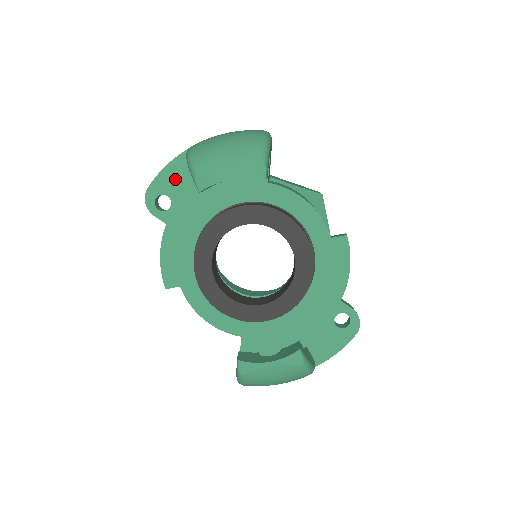
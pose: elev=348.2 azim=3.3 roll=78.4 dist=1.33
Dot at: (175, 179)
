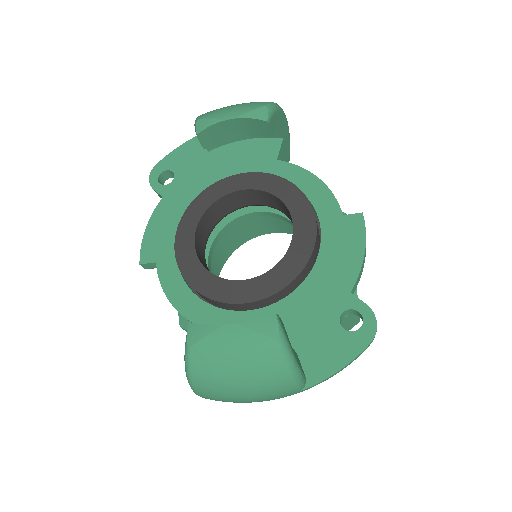
Dot at: (184, 157)
